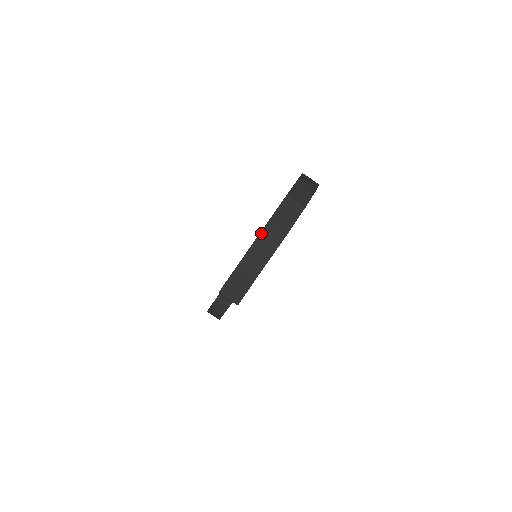
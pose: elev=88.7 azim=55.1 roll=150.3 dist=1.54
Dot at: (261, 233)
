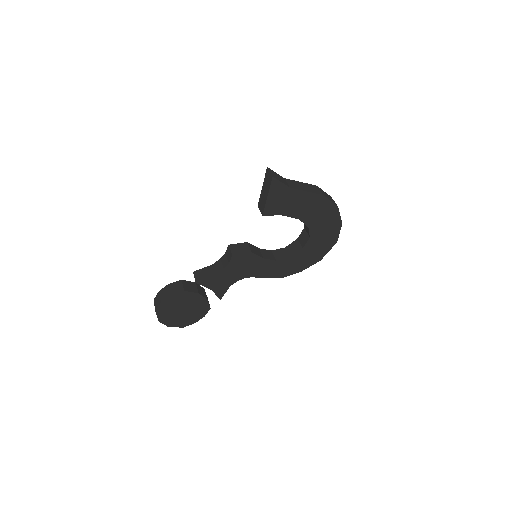
Dot at: (309, 184)
